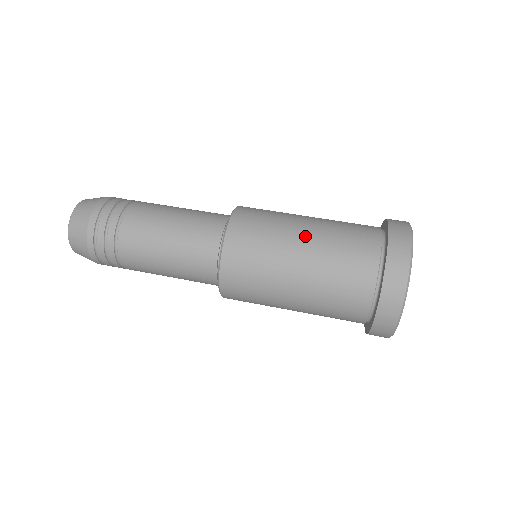
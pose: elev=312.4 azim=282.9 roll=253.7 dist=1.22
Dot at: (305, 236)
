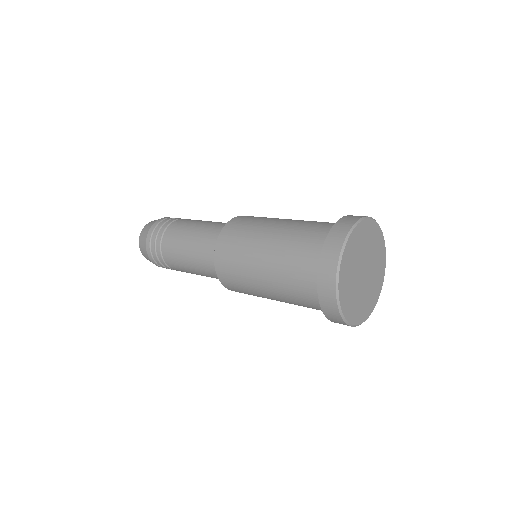
Dot at: (279, 225)
